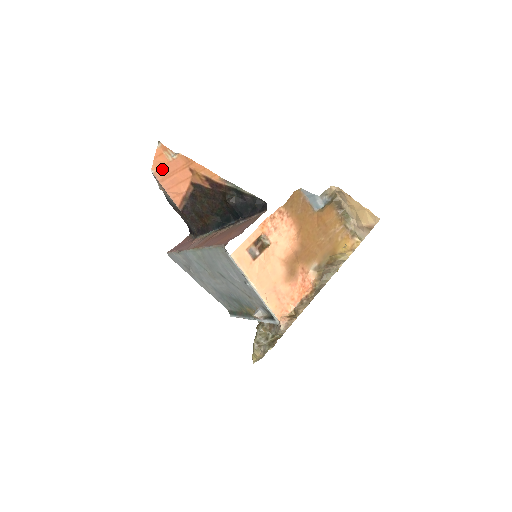
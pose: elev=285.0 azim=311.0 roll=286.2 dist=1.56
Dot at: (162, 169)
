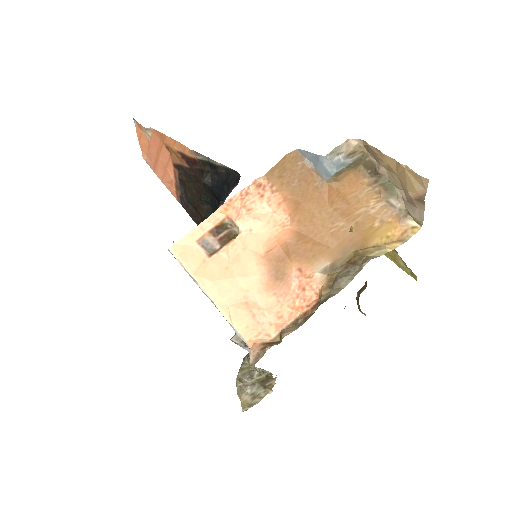
Dot at: (149, 154)
